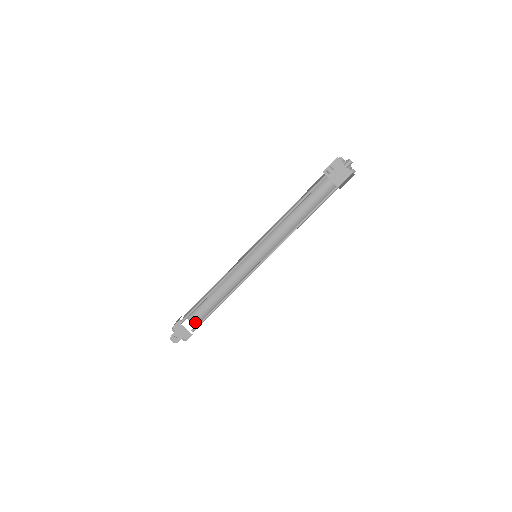
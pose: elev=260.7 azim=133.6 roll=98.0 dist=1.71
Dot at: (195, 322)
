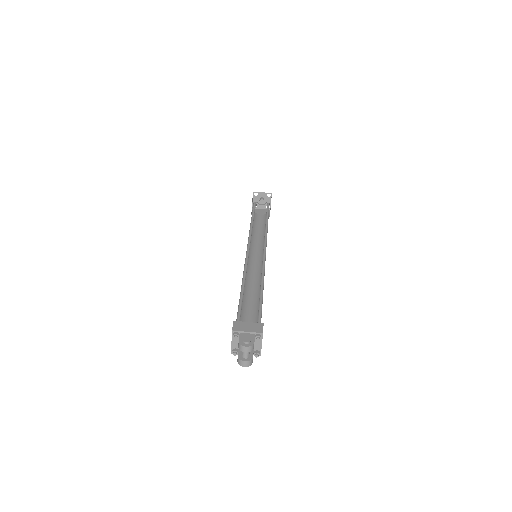
Dot at: occluded
